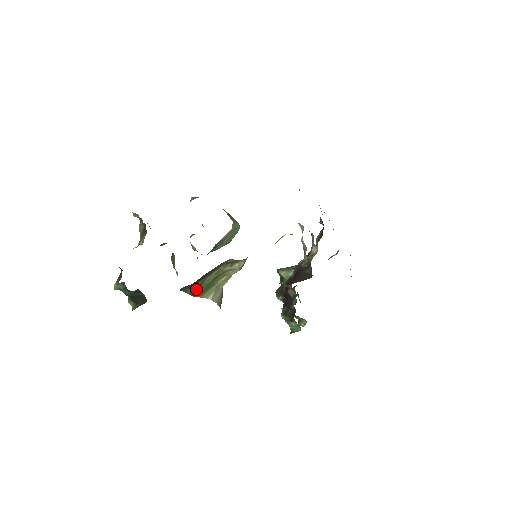
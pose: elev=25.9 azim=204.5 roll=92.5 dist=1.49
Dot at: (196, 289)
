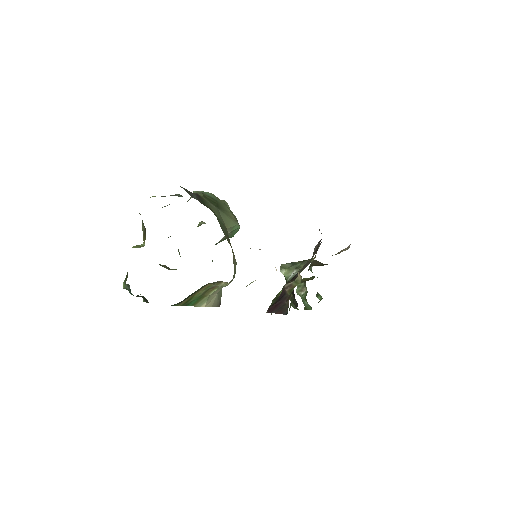
Dot at: (187, 302)
